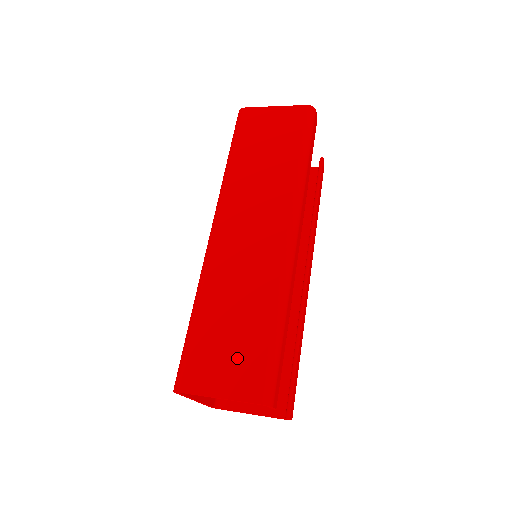
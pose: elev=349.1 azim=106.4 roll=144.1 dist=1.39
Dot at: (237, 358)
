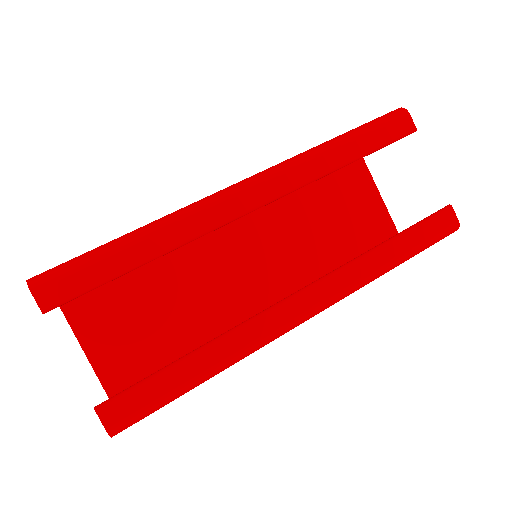
Dot at: occluded
